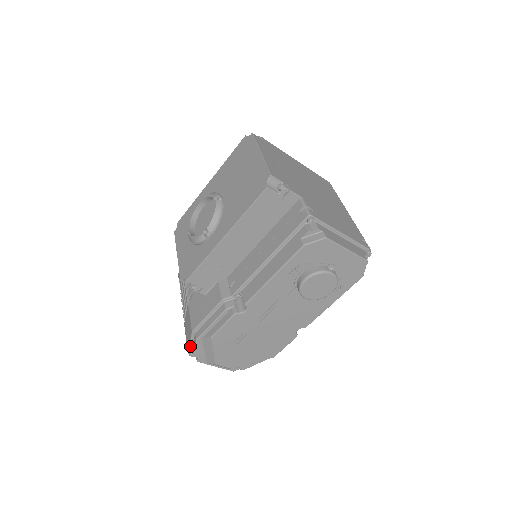
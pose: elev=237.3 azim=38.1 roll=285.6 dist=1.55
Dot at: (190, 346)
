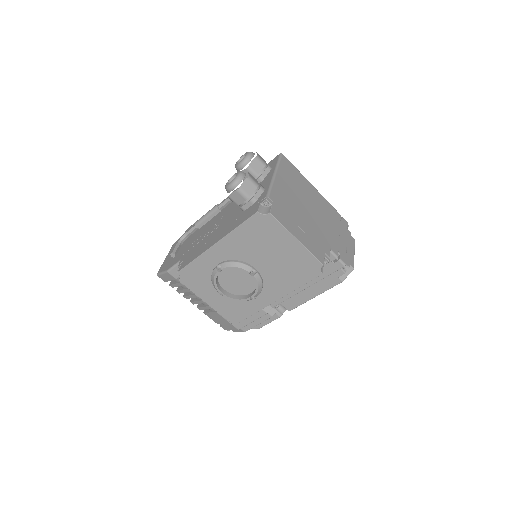
Dot at: occluded
